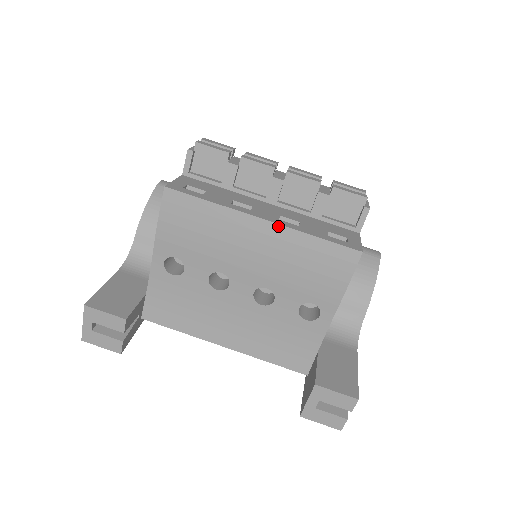
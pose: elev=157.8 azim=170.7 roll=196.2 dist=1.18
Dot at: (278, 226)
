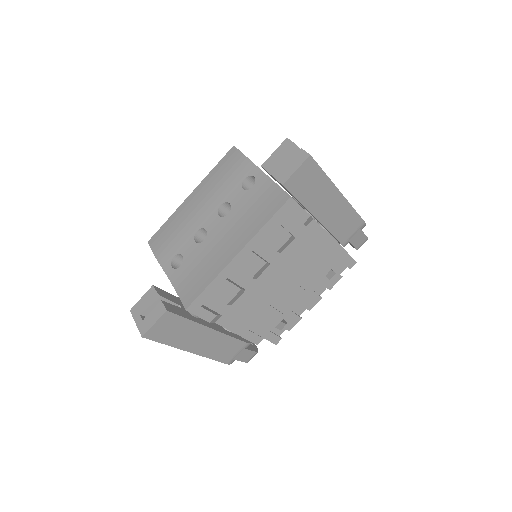
Dot at: (197, 187)
